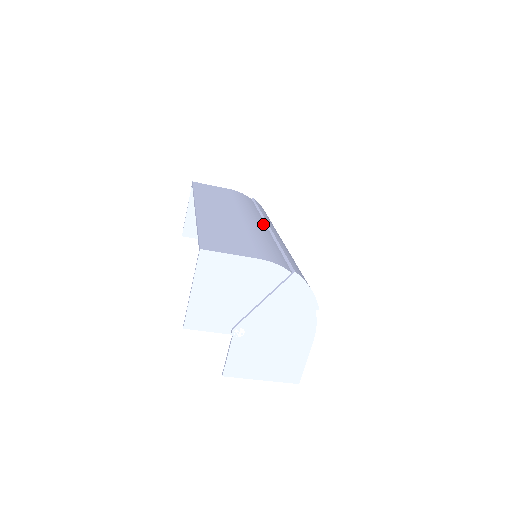
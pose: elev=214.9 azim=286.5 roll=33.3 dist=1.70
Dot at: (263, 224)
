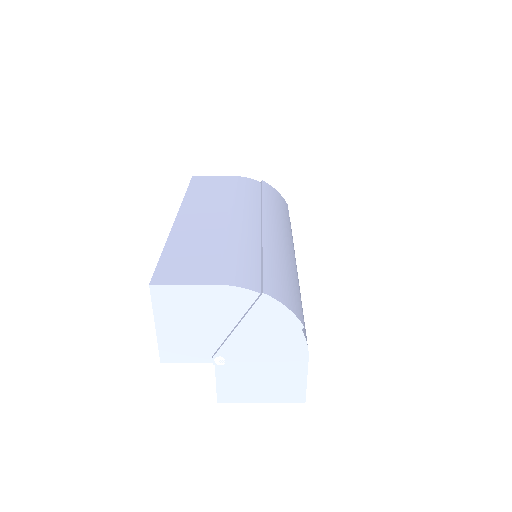
Dot at: (256, 221)
